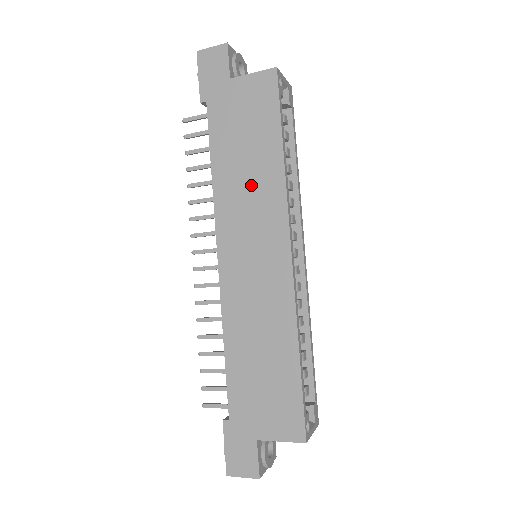
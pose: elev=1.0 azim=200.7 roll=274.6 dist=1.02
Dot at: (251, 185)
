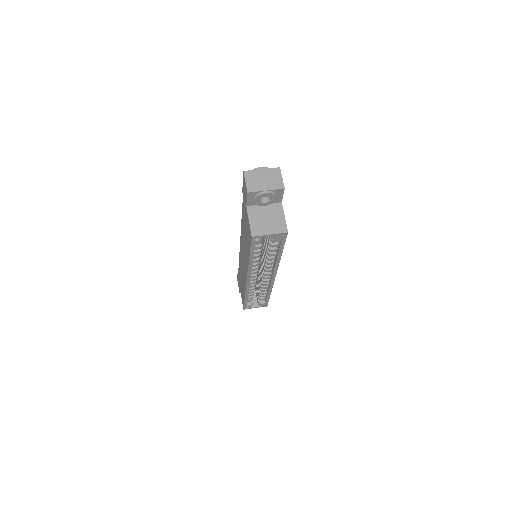
Dot at: (245, 247)
